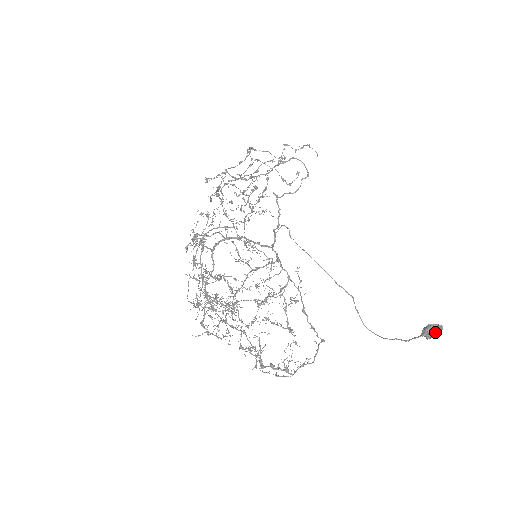
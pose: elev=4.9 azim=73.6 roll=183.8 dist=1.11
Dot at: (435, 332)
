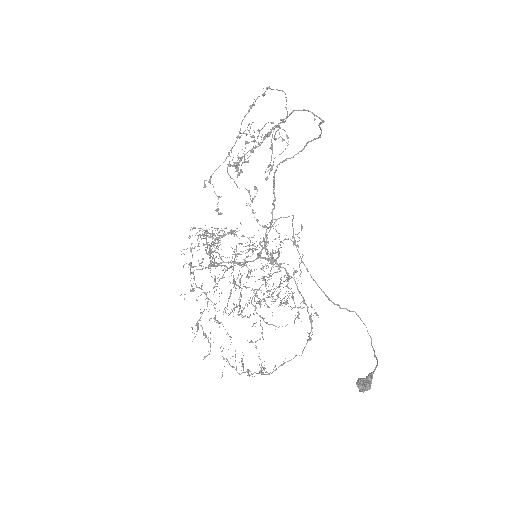
Dot at: (360, 391)
